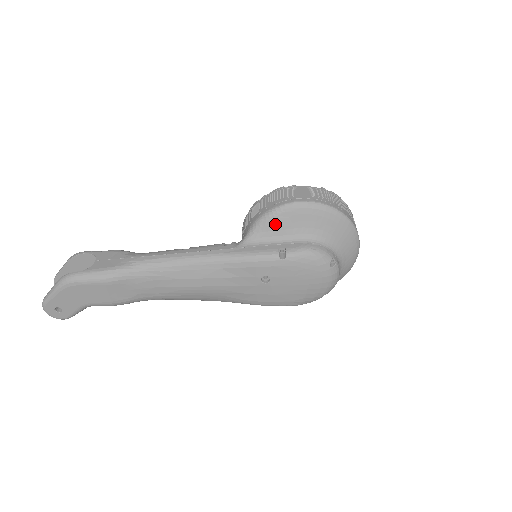
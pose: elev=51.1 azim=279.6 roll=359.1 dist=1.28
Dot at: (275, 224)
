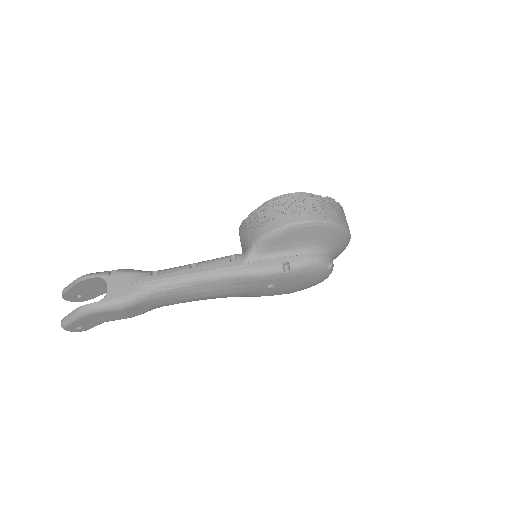
Dot at: (278, 241)
